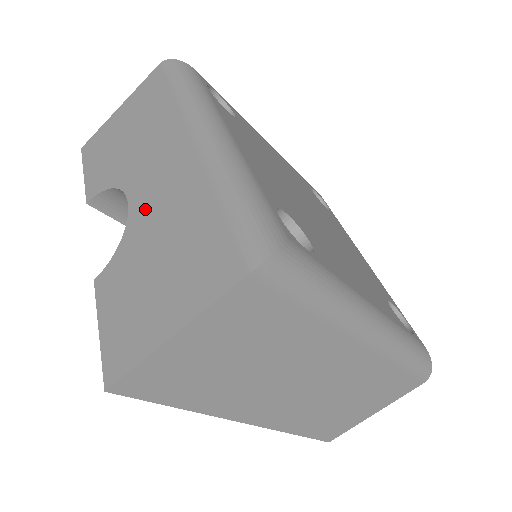
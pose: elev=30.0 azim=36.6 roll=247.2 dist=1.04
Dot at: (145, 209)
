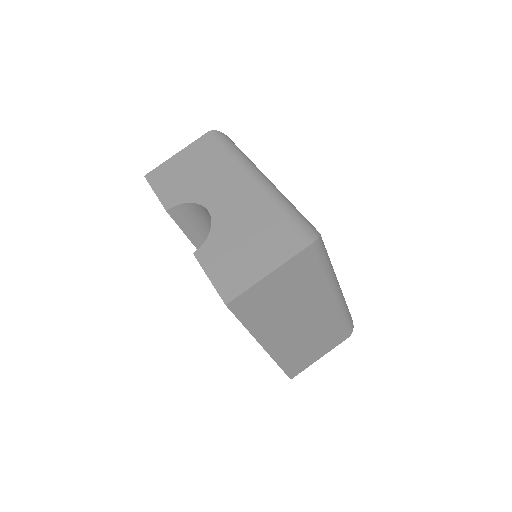
Dot at: (226, 215)
